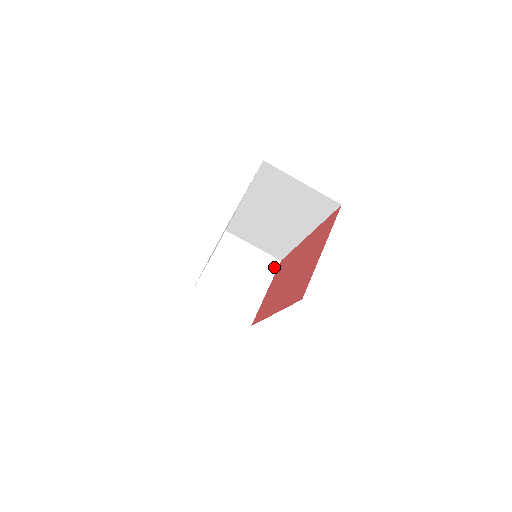
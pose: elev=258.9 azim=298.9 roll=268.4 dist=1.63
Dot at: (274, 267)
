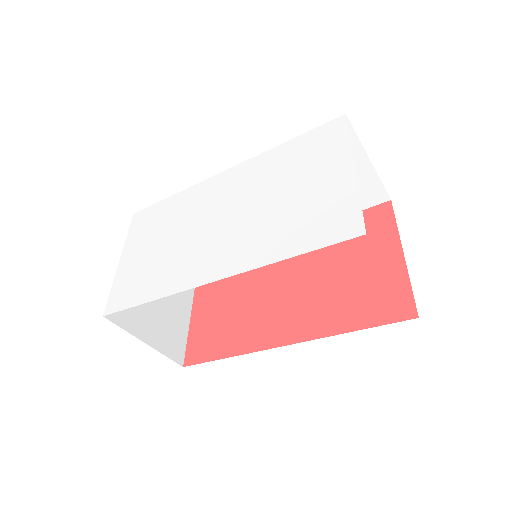
Dot at: occluded
